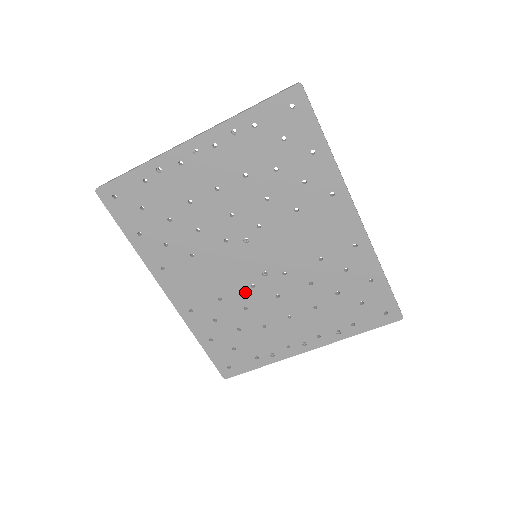
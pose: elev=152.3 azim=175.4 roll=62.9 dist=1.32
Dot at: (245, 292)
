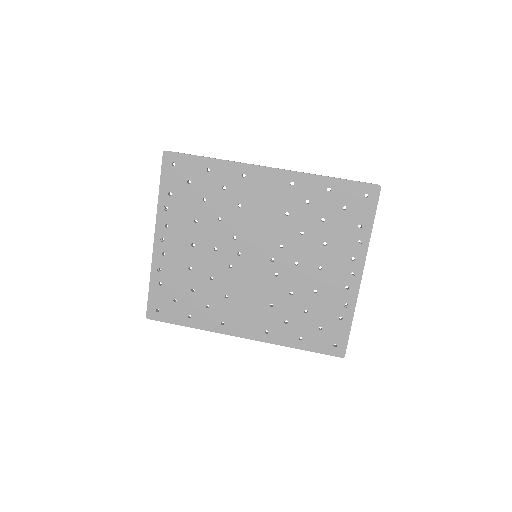
Dot at: (278, 284)
